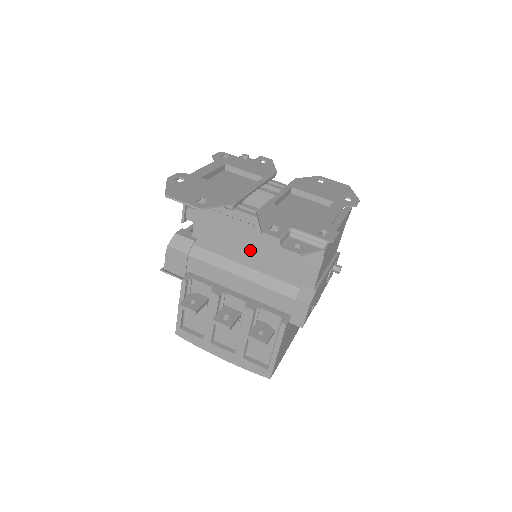
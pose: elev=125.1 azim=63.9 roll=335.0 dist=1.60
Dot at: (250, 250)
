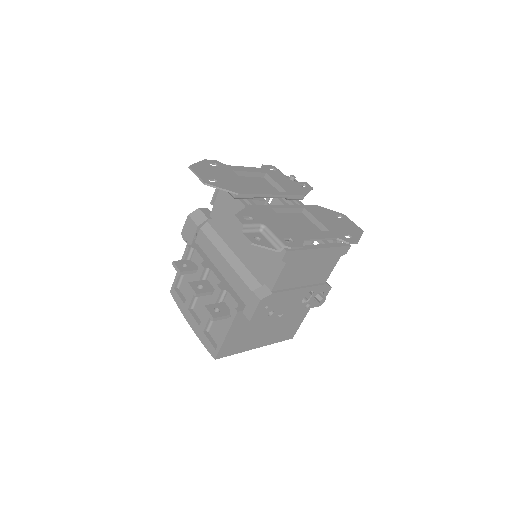
Dot at: (241, 240)
